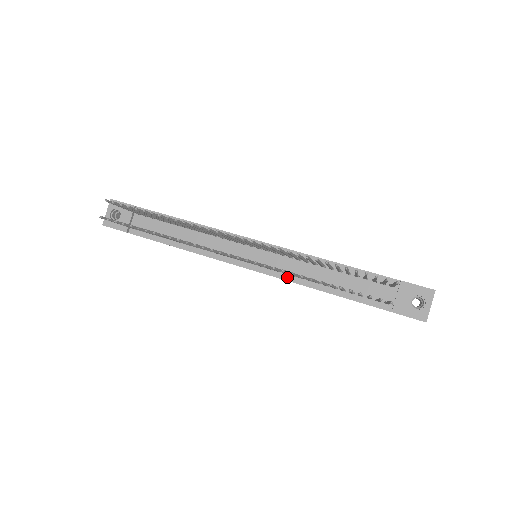
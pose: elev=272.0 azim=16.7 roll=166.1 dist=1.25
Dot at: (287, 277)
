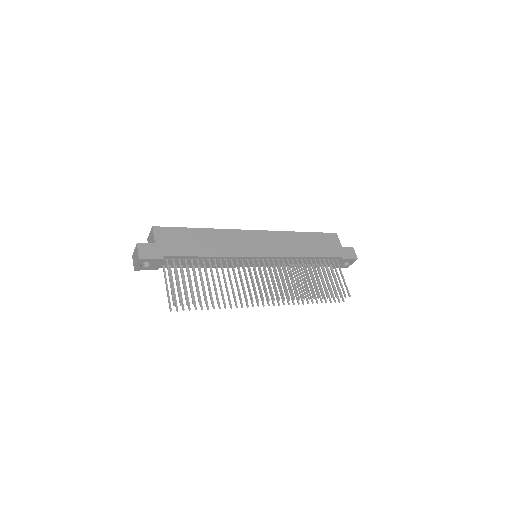
Dot at: (277, 266)
